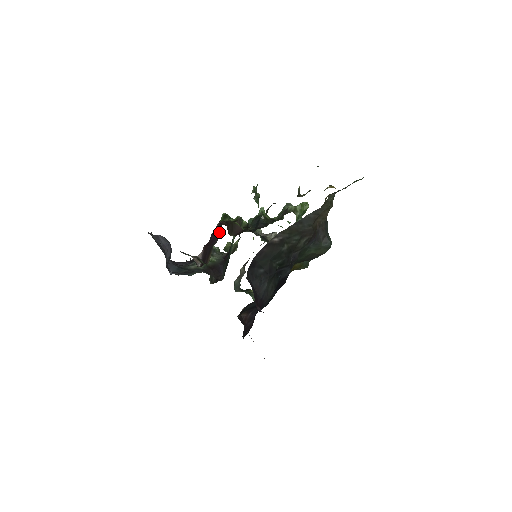
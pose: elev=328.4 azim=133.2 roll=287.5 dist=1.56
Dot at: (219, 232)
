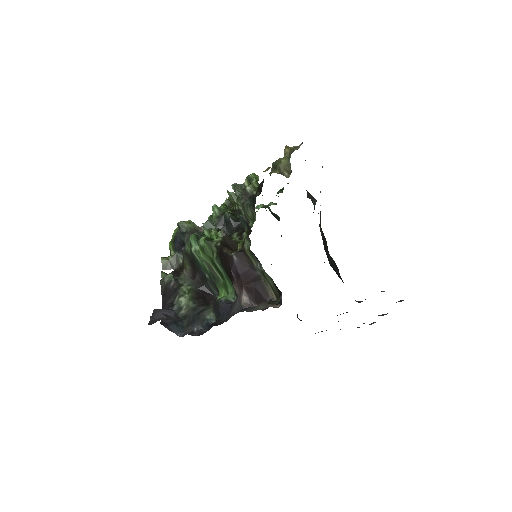
Dot at: (248, 262)
